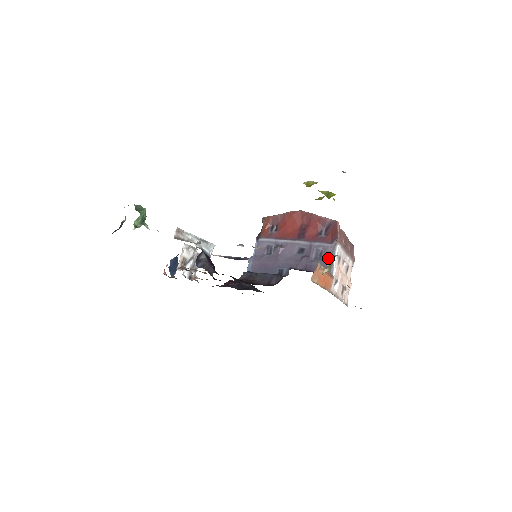
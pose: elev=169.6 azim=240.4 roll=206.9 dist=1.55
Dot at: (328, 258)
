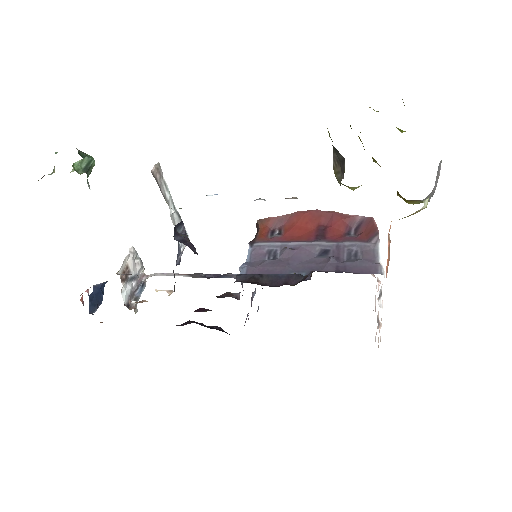
Dot at: (437, 173)
